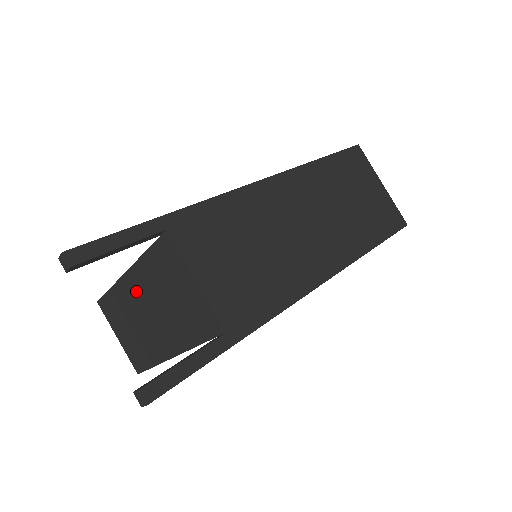
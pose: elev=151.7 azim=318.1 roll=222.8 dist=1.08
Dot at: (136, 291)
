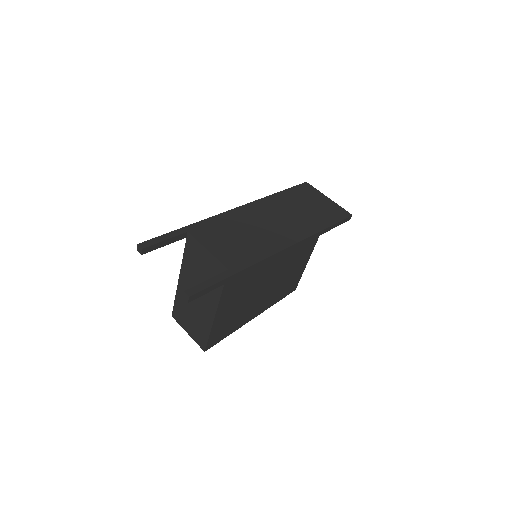
Dot at: (187, 286)
